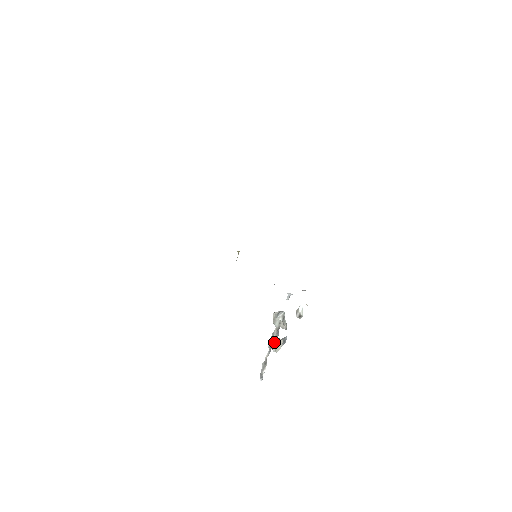
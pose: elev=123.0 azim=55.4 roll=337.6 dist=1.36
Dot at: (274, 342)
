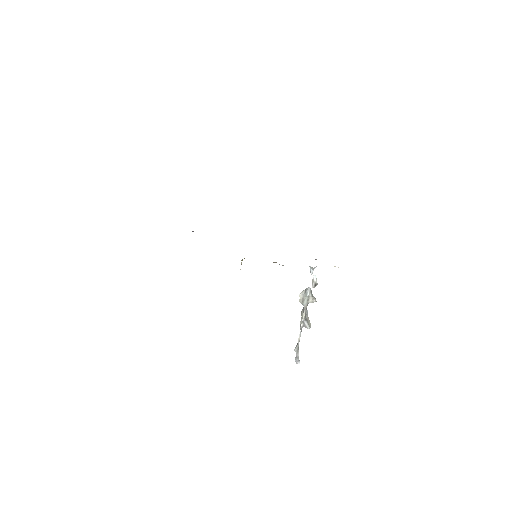
Dot at: (305, 320)
